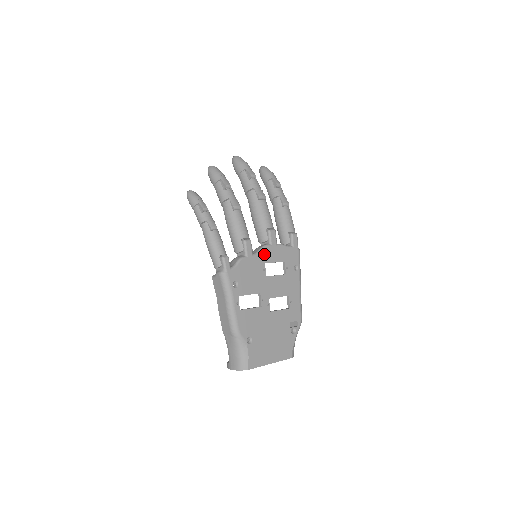
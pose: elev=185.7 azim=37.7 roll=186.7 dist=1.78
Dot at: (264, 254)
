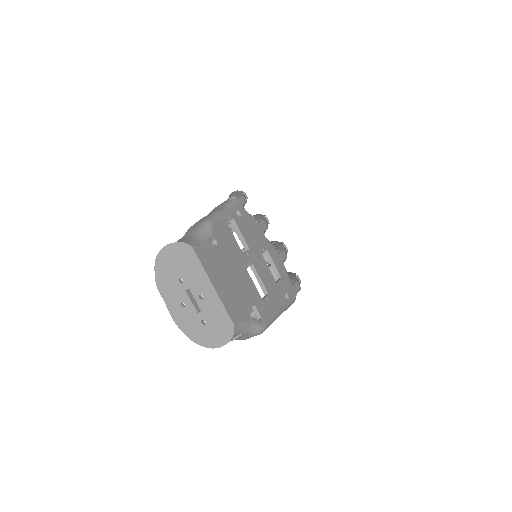
Dot at: (270, 247)
